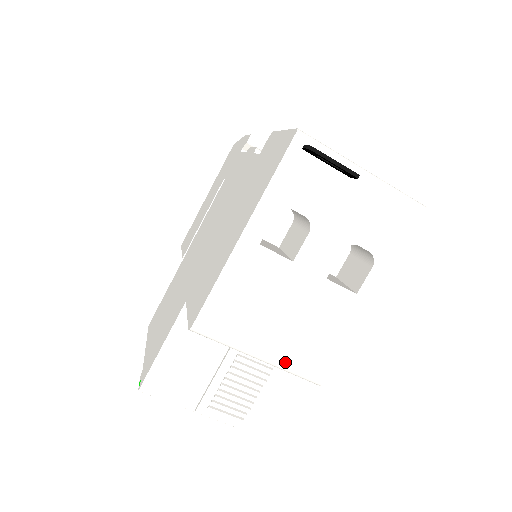
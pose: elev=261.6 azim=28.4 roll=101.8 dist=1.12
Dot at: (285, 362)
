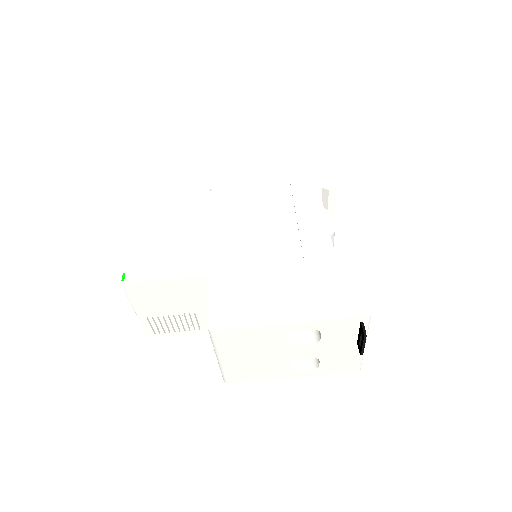
Dot at: (226, 368)
